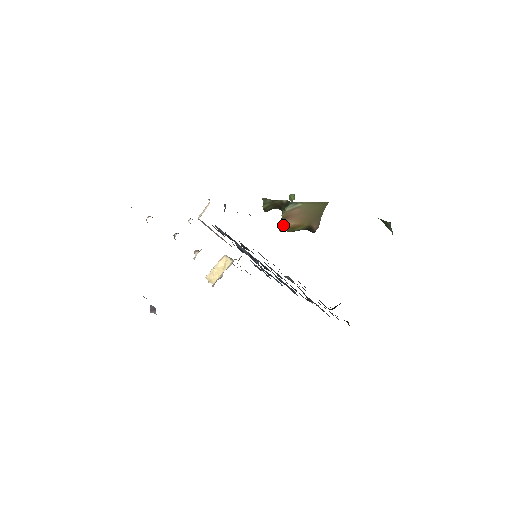
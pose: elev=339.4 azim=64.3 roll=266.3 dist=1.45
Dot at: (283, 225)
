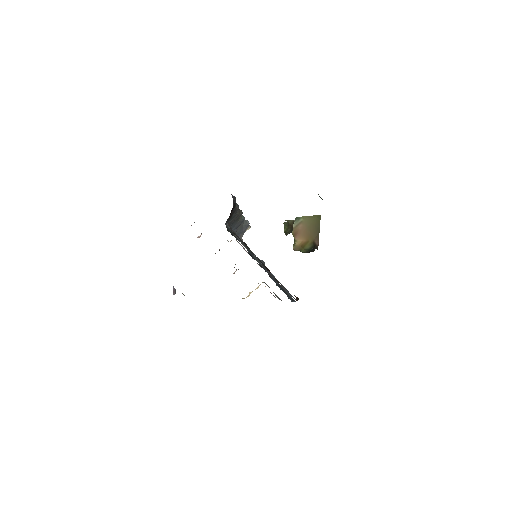
Dot at: (295, 243)
